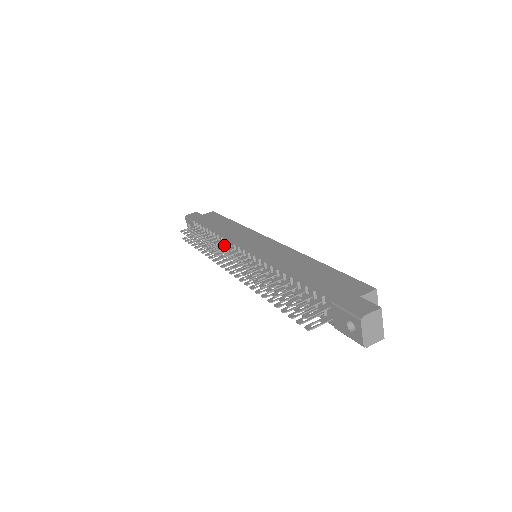
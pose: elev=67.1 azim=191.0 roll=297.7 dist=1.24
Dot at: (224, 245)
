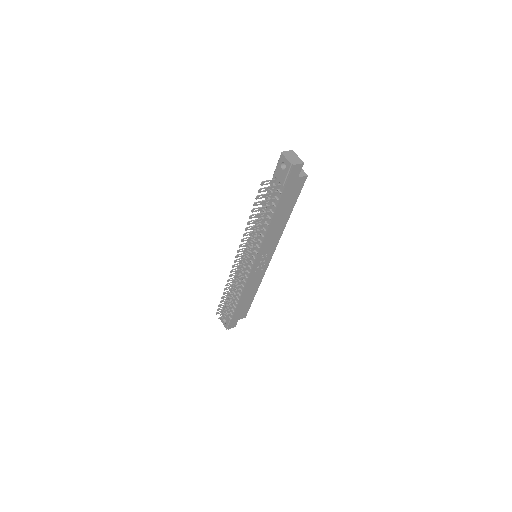
Dot at: (240, 280)
